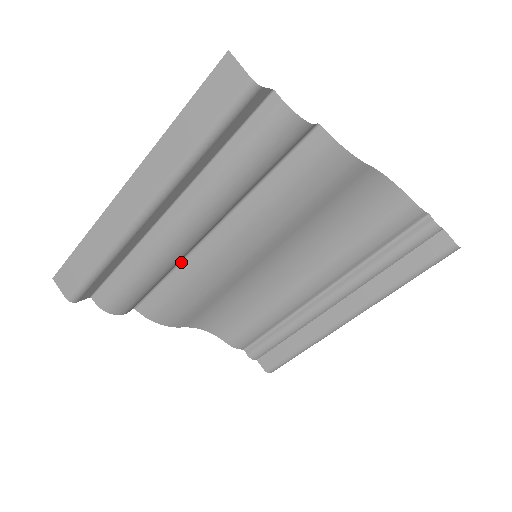
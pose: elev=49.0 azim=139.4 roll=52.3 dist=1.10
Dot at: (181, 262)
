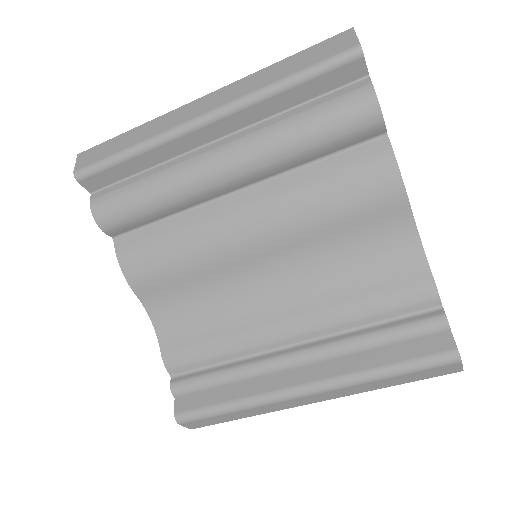
Dot at: (190, 210)
